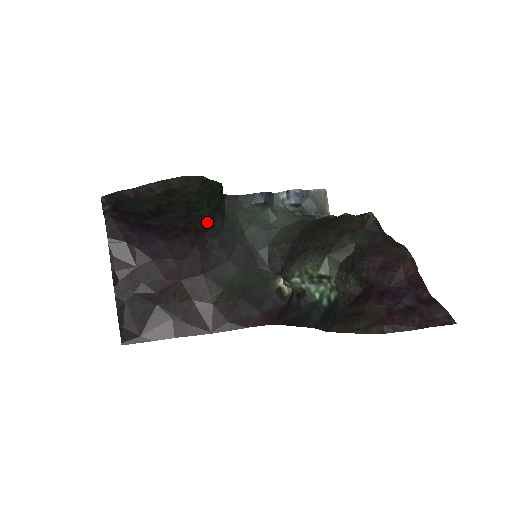
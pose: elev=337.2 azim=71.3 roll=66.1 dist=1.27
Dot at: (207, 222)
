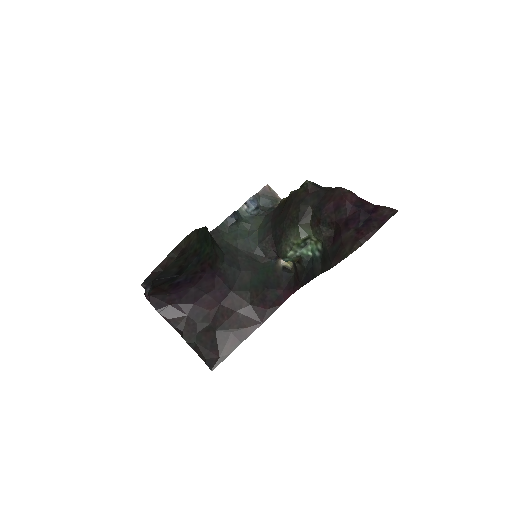
Dot at: (212, 256)
